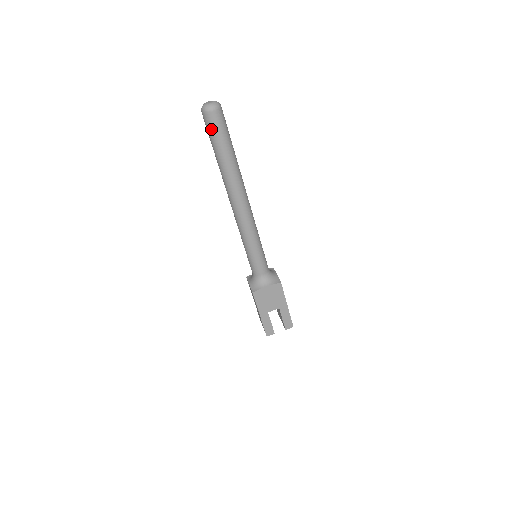
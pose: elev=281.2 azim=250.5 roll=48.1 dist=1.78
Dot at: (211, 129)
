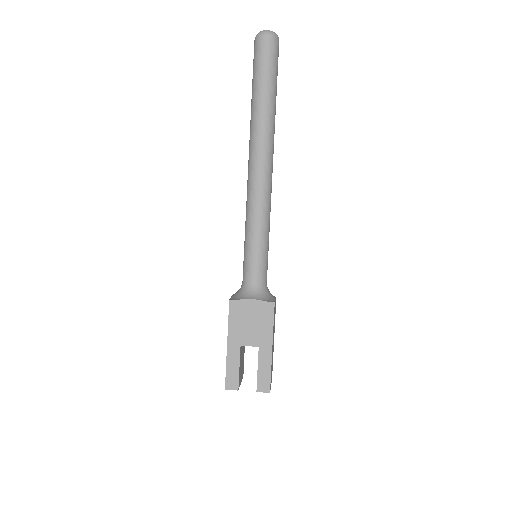
Dot at: (257, 57)
